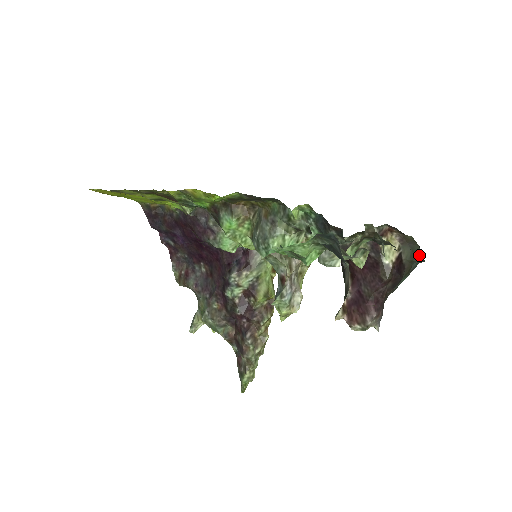
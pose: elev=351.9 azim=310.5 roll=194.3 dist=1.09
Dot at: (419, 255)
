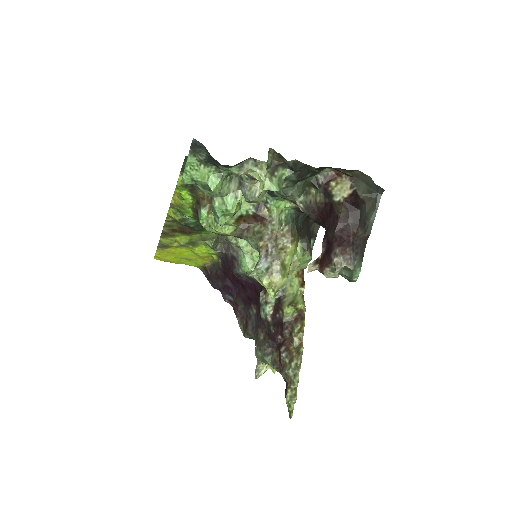
Dot at: (375, 186)
